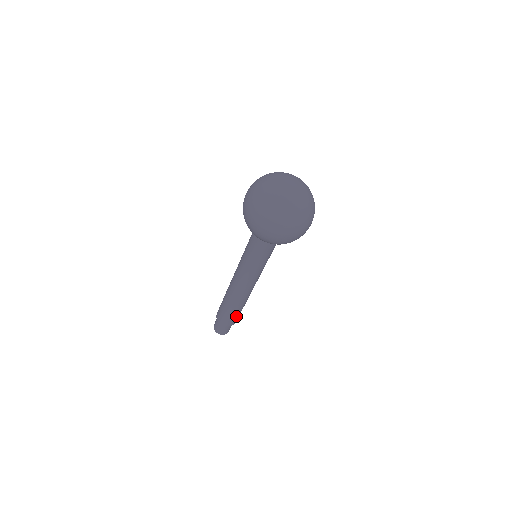
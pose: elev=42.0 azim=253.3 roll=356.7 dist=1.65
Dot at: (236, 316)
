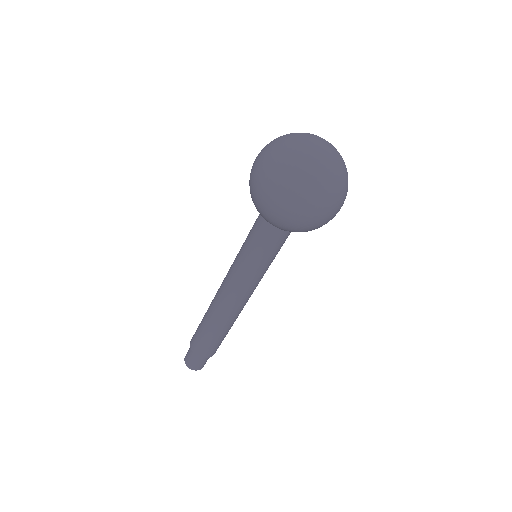
Dot at: (222, 340)
